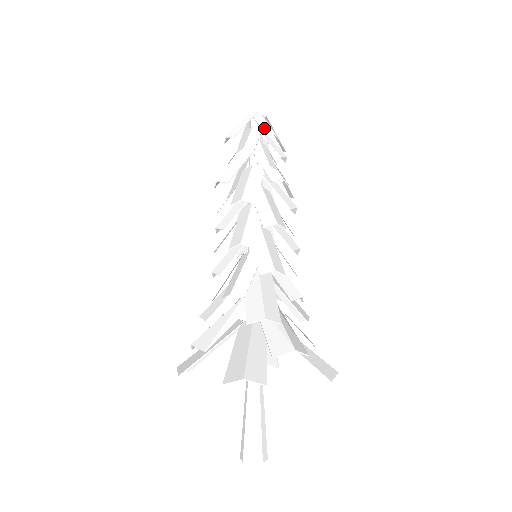
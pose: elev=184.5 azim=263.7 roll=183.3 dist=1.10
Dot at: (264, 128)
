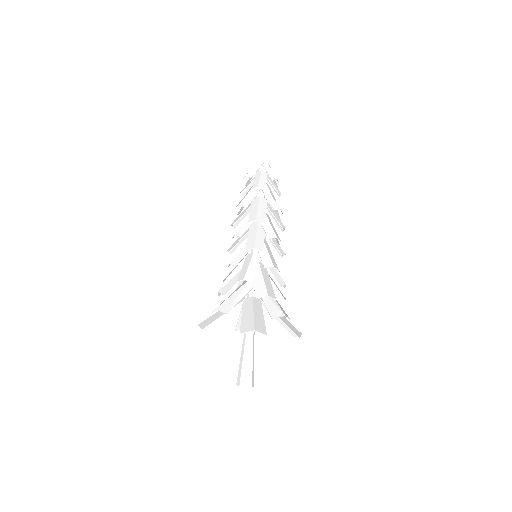
Dot at: (270, 174)
